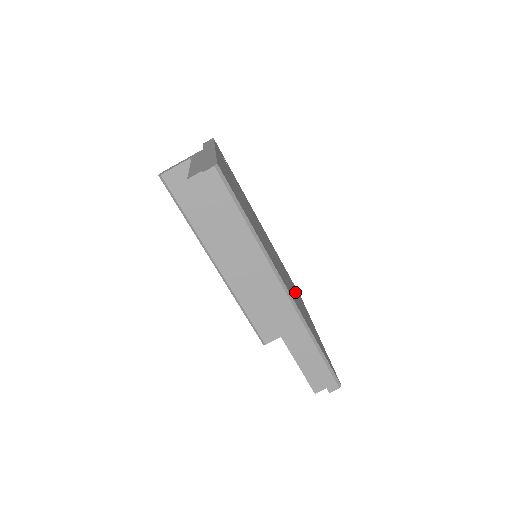
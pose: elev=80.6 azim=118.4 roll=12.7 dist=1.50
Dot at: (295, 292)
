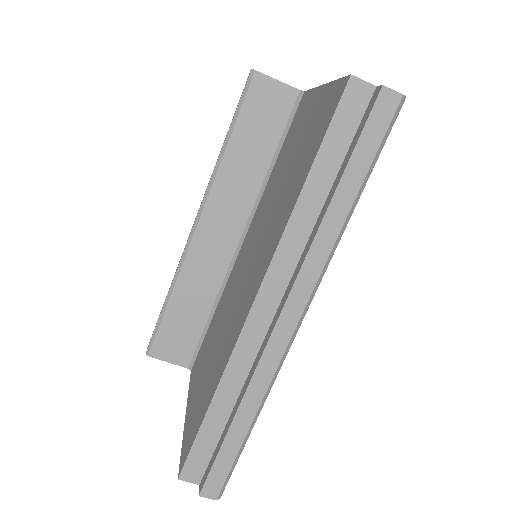
Dot at: occluded
